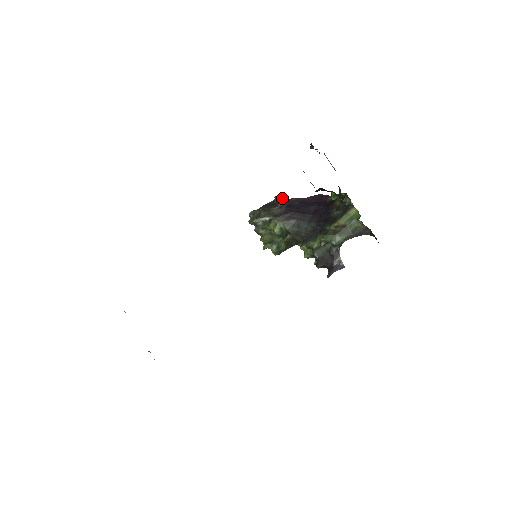
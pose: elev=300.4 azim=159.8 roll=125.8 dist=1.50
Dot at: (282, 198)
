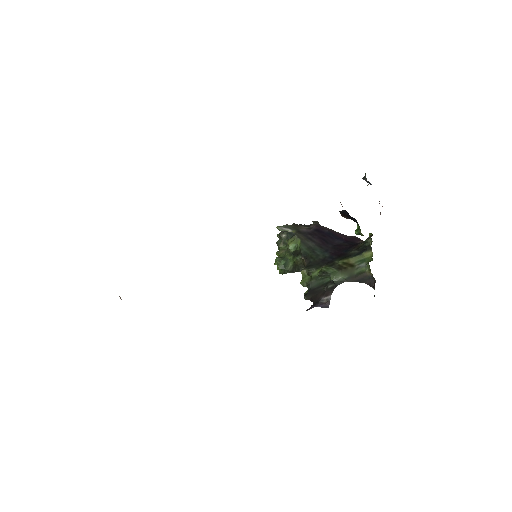
Dot at: occluded
